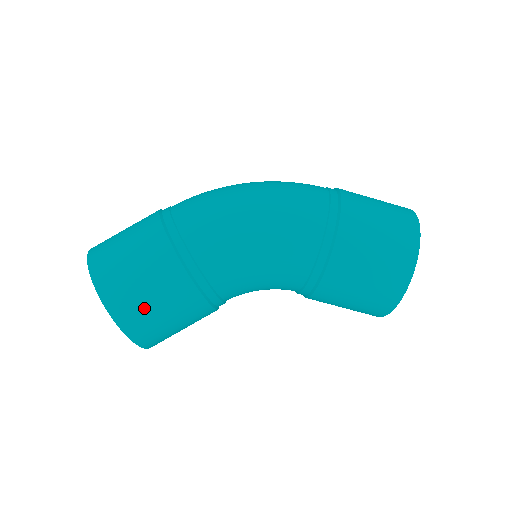
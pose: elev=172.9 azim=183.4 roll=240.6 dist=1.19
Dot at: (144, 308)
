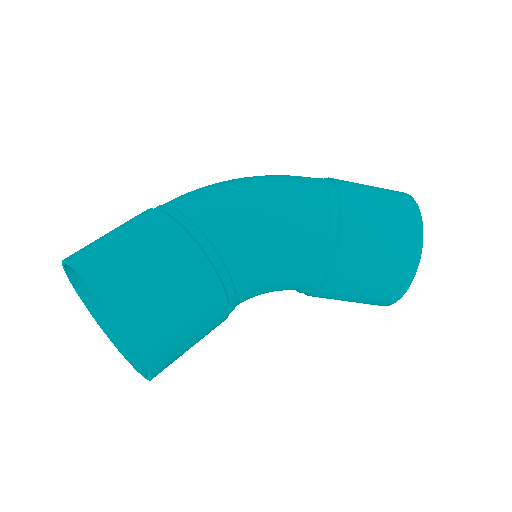
Dot at: (150, 291)
